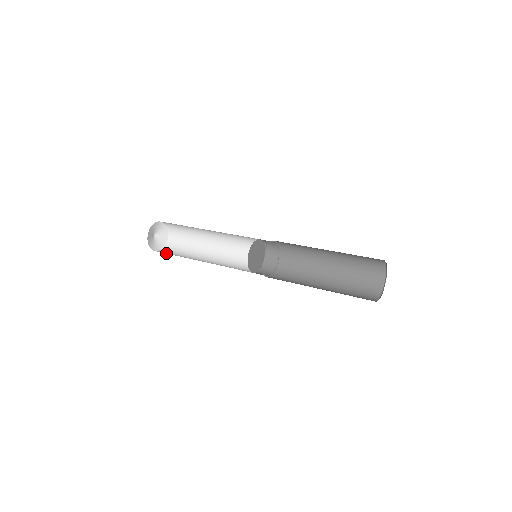
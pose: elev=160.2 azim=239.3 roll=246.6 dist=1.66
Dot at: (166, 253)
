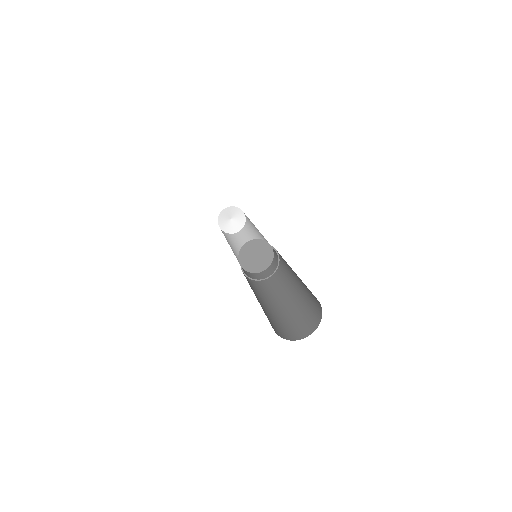
Dot at: occluded
